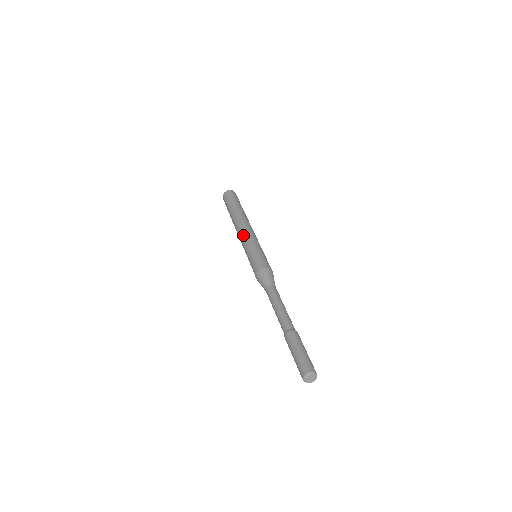
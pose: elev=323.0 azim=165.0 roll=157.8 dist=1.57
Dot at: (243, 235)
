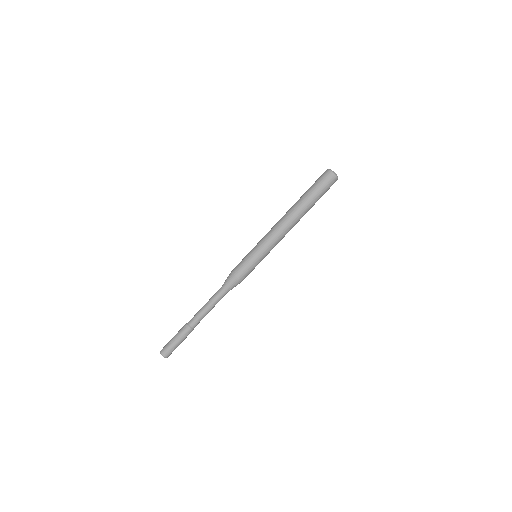
Dot at: occluded
